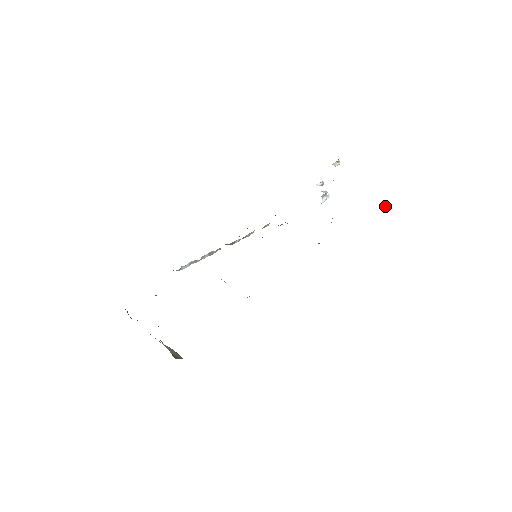
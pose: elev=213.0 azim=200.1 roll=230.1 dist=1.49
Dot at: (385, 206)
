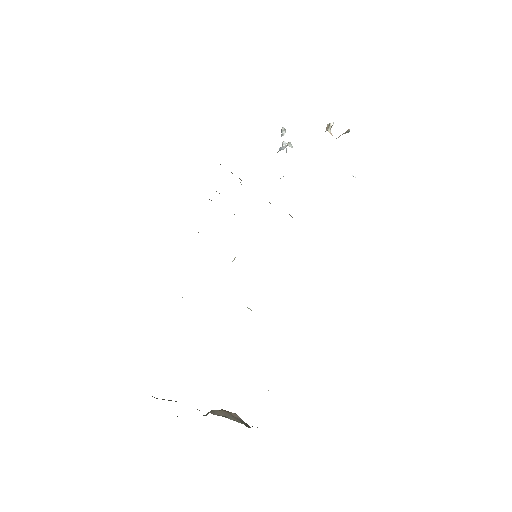
Dot at: (354, 175)
